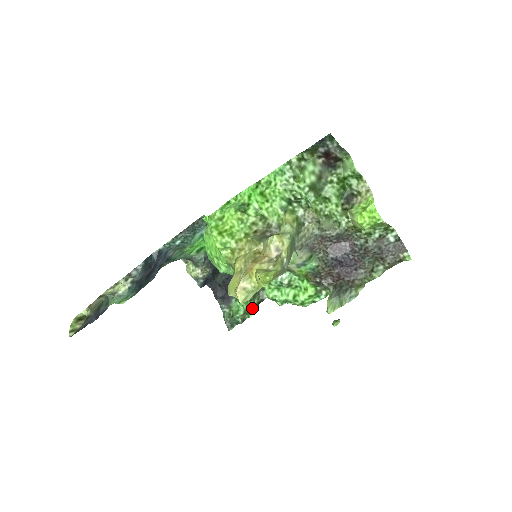
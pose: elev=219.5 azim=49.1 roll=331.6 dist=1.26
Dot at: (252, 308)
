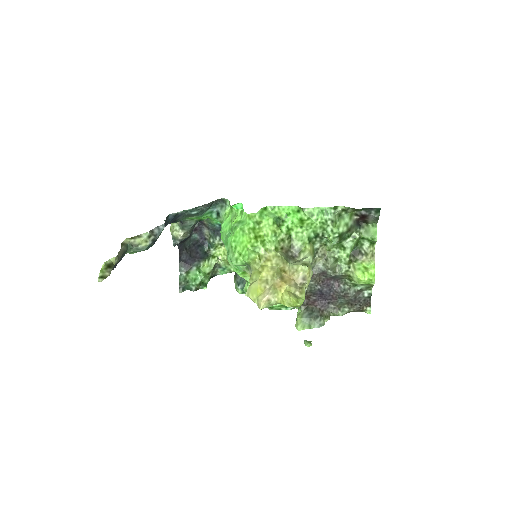
Dot at: (206, 280)
